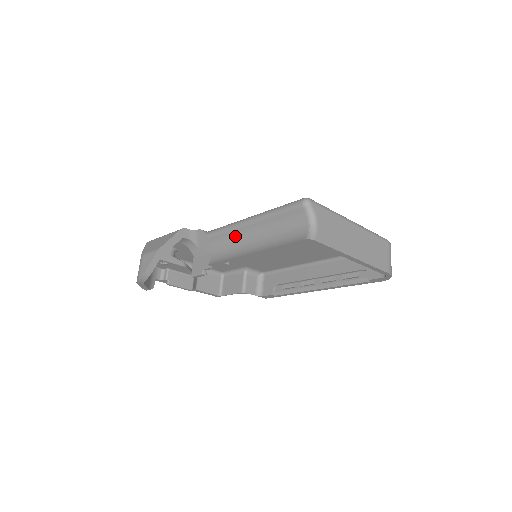
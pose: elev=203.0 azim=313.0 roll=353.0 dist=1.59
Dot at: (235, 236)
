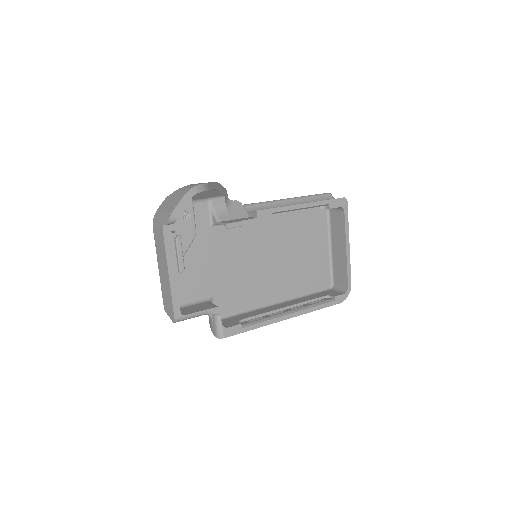
Dot at: (275, 206)
